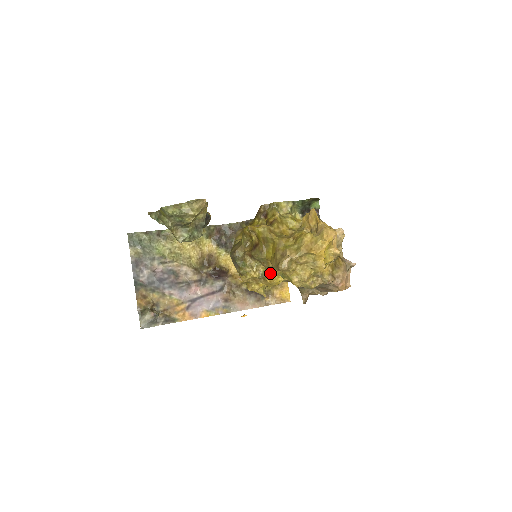
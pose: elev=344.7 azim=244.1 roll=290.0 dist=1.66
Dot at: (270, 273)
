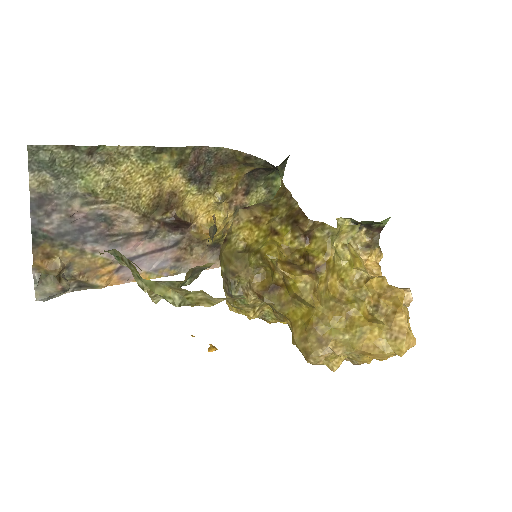
Dot at: occluded
